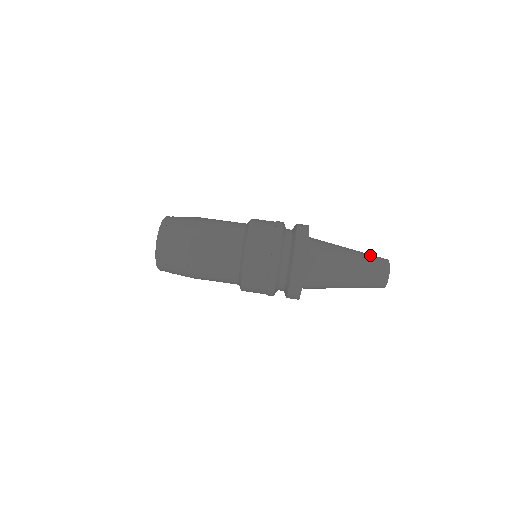
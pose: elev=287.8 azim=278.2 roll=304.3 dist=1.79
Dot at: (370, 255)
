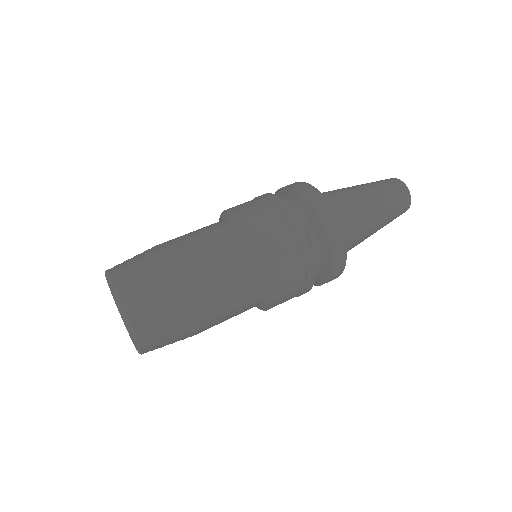
Dot at: (385, 186)
